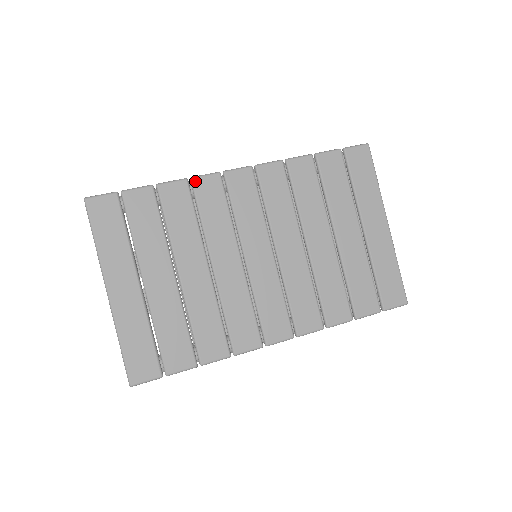
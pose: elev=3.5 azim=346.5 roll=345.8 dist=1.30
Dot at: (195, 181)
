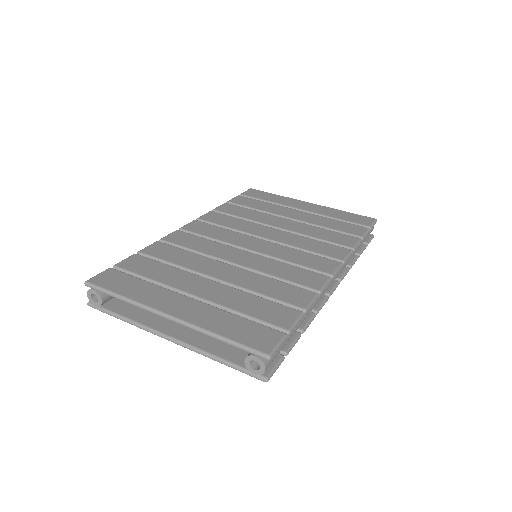
Dot at: (165, 239)
